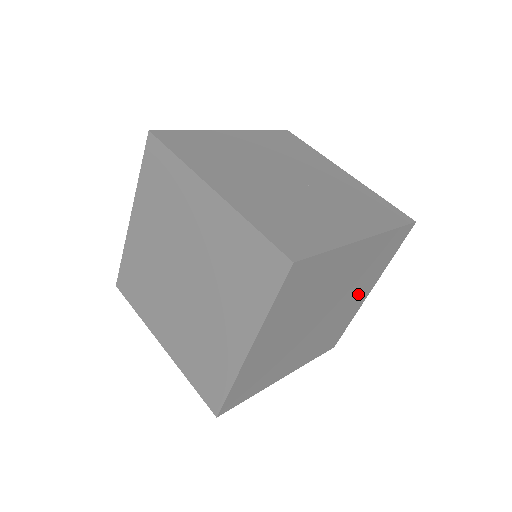
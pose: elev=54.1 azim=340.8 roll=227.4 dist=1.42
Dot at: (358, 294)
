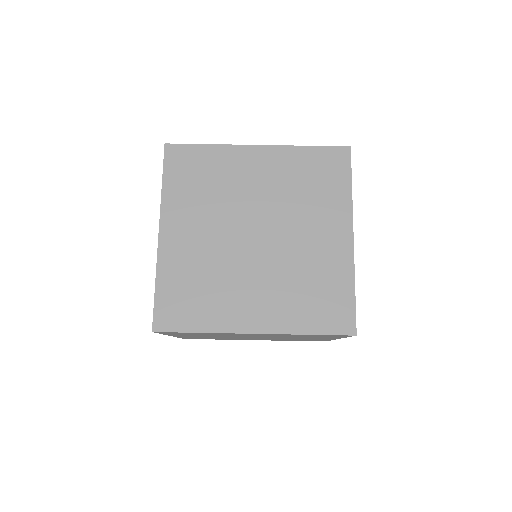
Dot at: occluded
